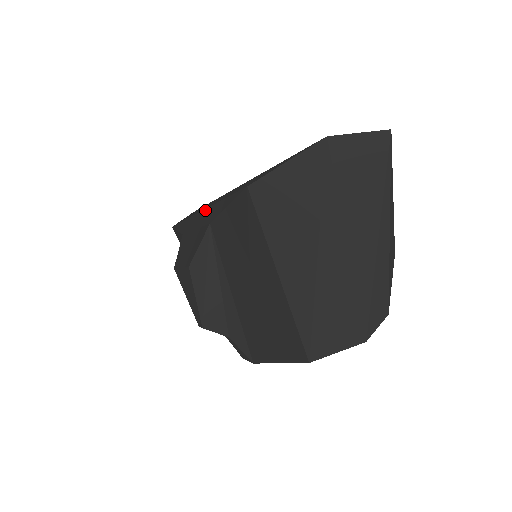
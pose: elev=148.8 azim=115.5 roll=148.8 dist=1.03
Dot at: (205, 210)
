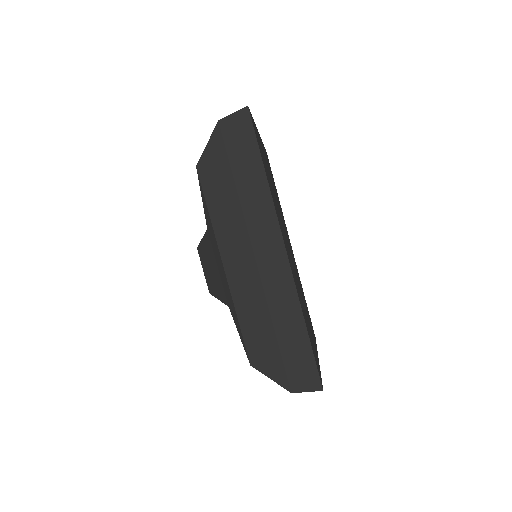
Dot at: (228, 287)
